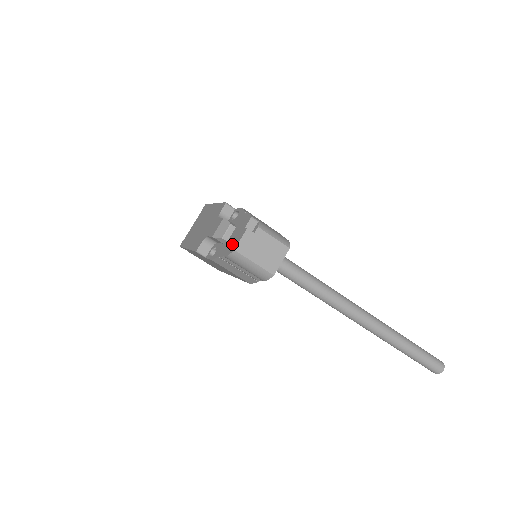
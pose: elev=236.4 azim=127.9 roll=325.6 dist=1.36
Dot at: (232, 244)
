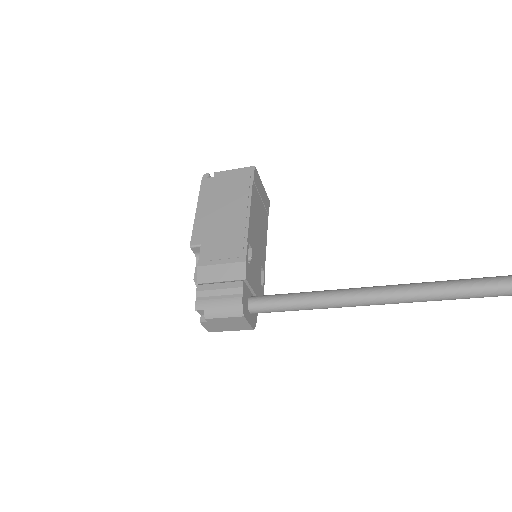
Dot at: occluded
